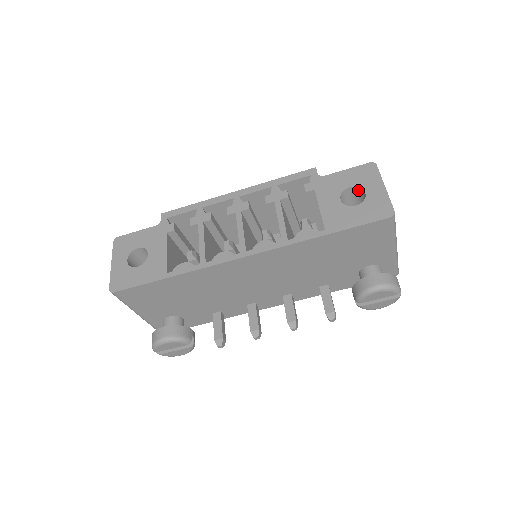
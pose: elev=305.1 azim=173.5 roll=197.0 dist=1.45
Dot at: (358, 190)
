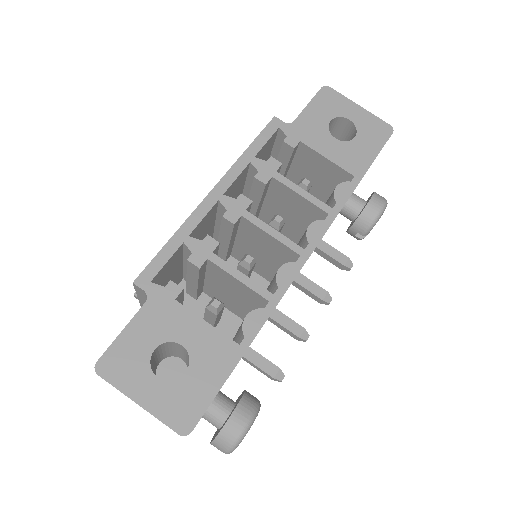
Dot at: (335, 121)
